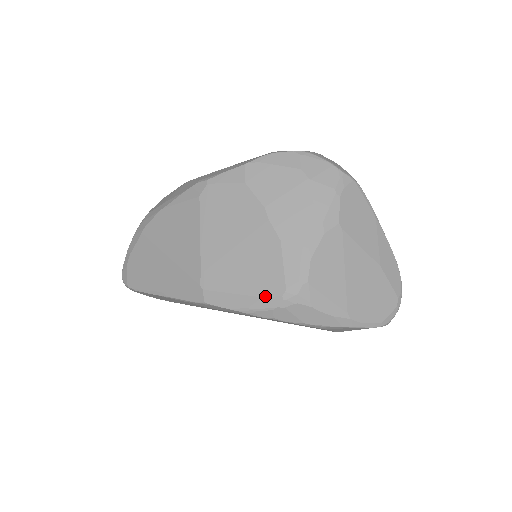
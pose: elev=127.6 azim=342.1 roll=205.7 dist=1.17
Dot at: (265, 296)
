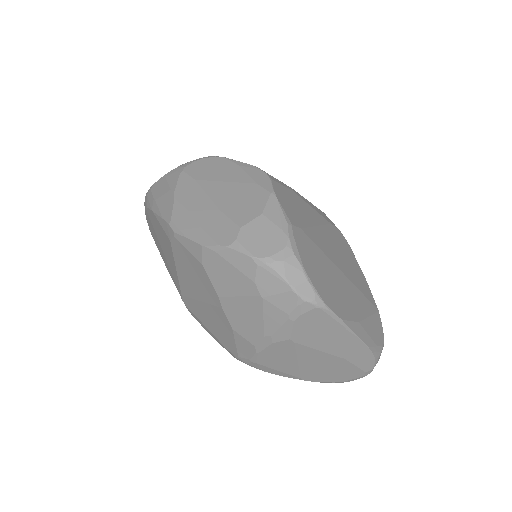
Dot at: (225, 347)
